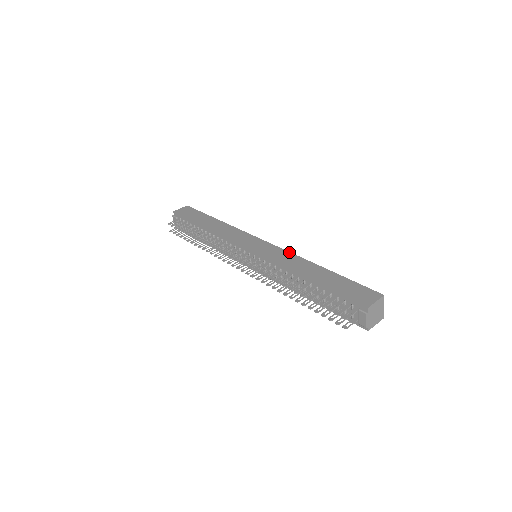
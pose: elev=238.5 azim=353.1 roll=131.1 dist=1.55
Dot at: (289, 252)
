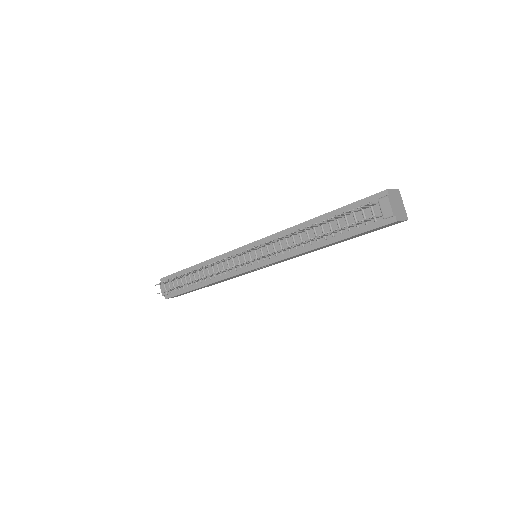
Dot at: occluded
